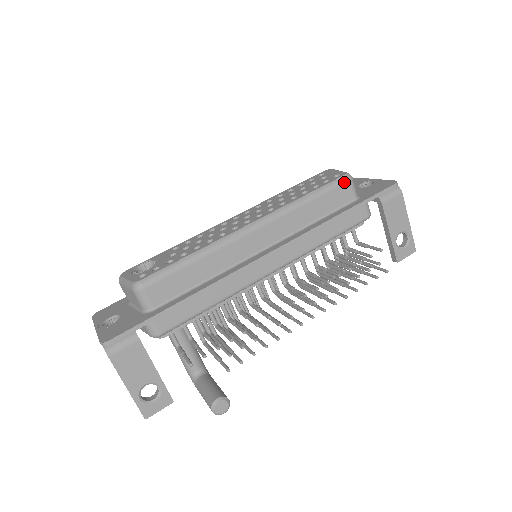
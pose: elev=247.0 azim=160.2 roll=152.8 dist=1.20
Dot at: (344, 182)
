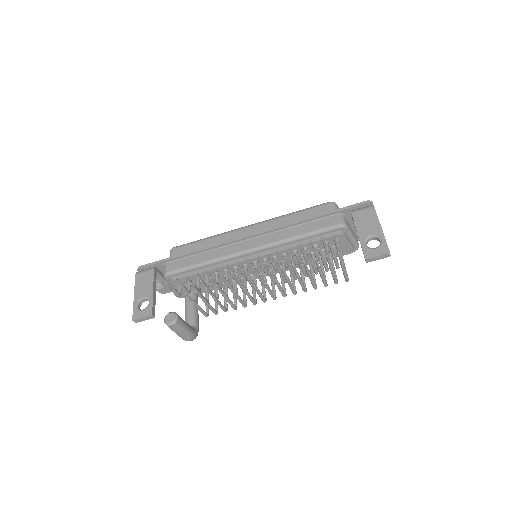
Dot at: (325, 204)
